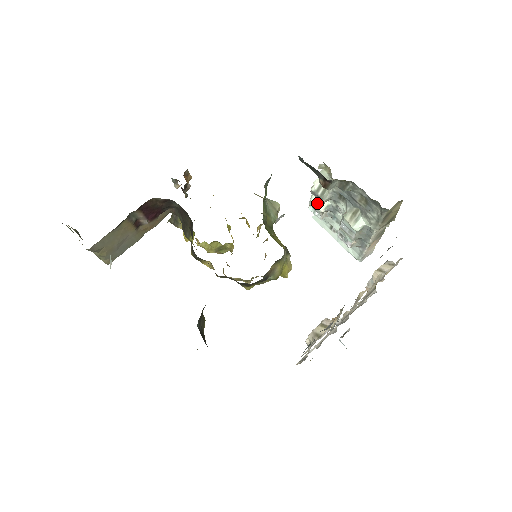
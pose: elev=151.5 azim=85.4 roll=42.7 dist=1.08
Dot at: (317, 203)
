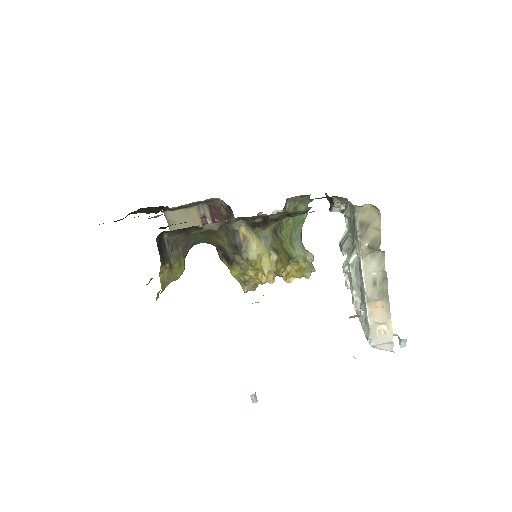
Dot at: (345, 264)
